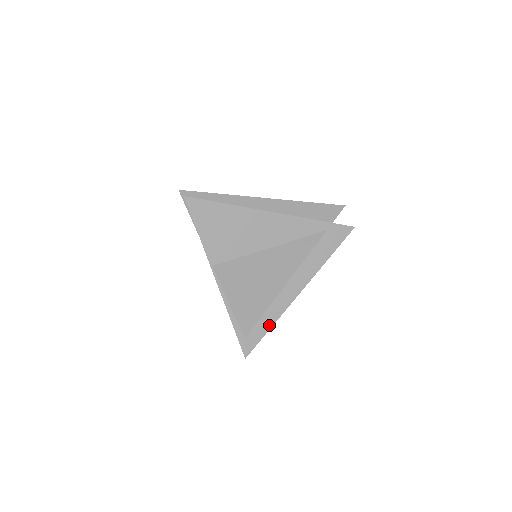
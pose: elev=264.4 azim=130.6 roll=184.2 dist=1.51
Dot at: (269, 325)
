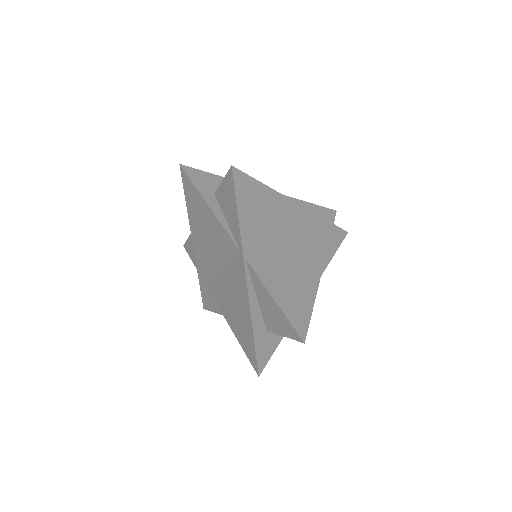
Dot at: occluded
